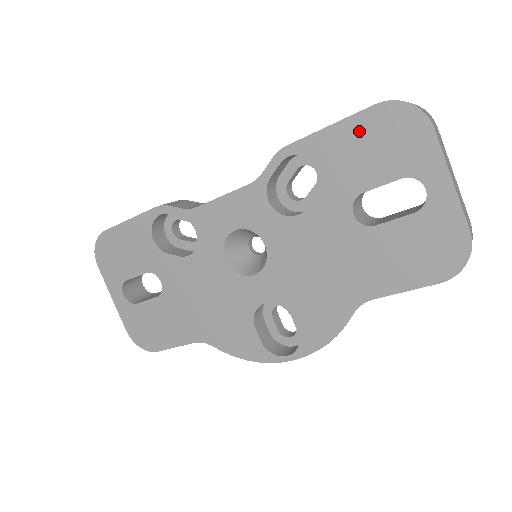
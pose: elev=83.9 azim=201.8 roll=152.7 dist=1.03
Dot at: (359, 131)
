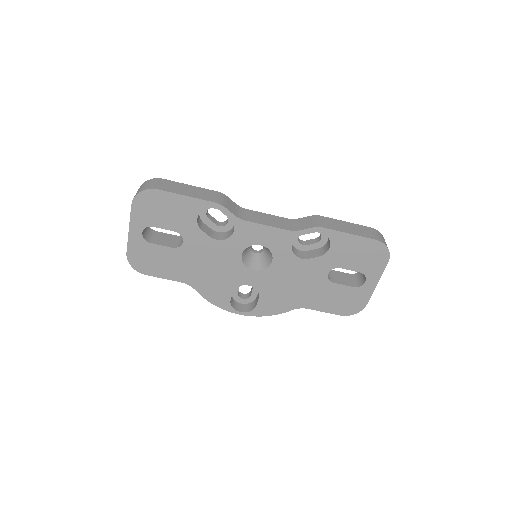
Dot at: (360, 245)
